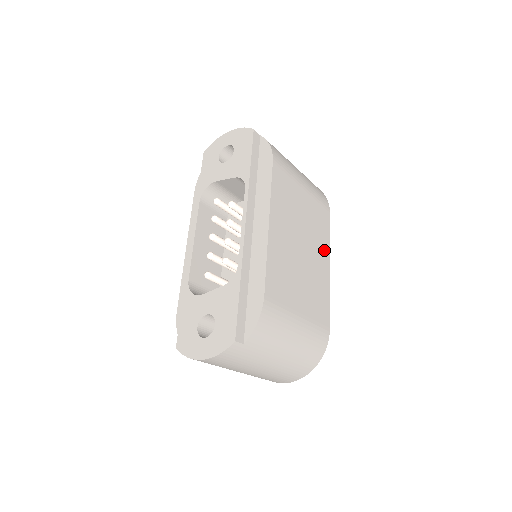
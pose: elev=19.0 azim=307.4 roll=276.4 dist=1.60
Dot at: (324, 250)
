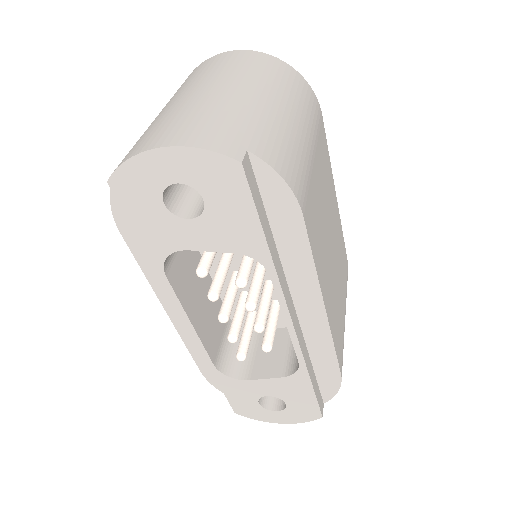
Dot at: (332, 190)
